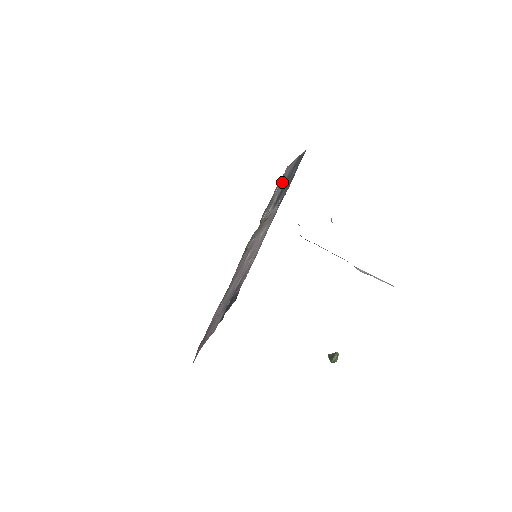
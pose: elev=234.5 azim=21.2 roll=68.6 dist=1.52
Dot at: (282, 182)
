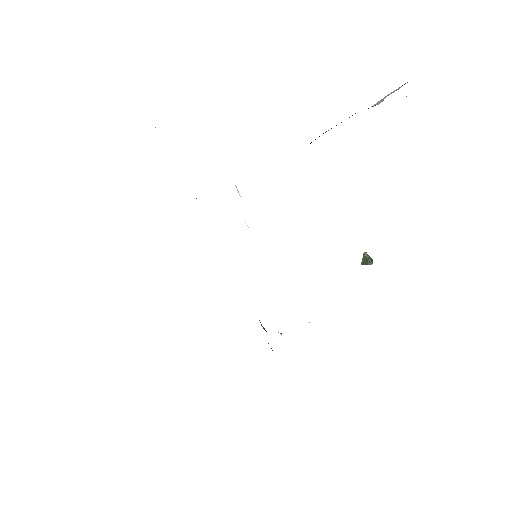
Dot at: occluded
